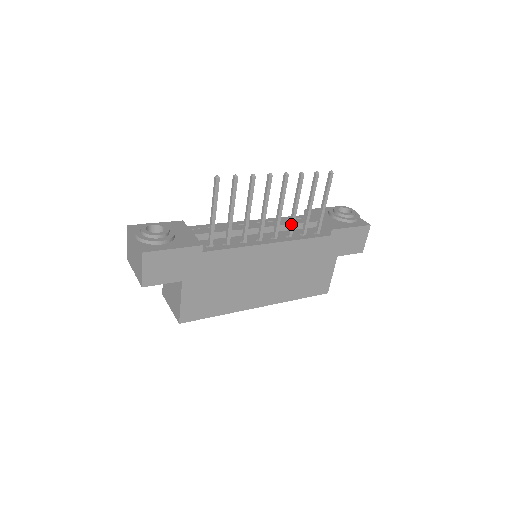
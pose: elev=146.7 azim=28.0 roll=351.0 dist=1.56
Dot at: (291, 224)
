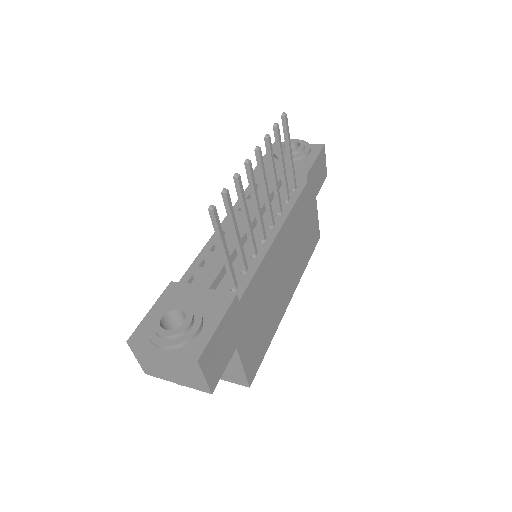
Dot at: (278, 199)
